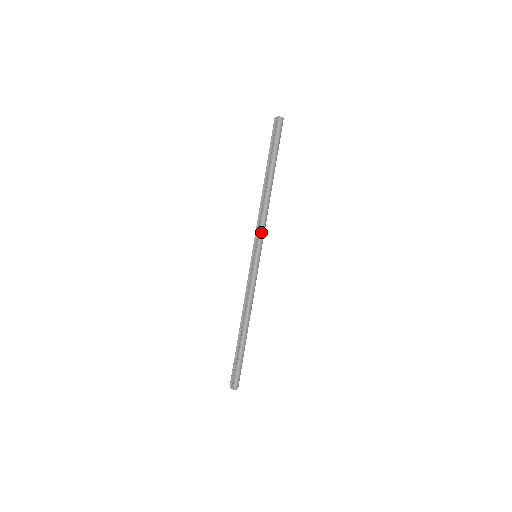
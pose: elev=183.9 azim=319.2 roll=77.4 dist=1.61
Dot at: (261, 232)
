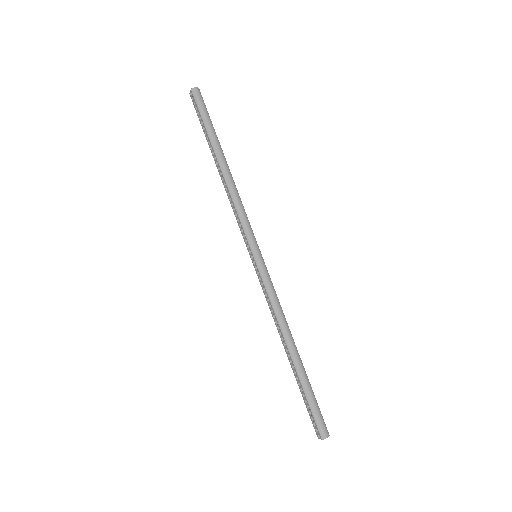
Dot at: (243, 225)
